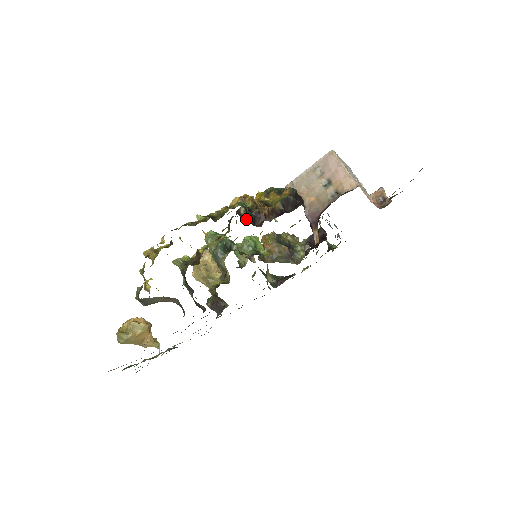
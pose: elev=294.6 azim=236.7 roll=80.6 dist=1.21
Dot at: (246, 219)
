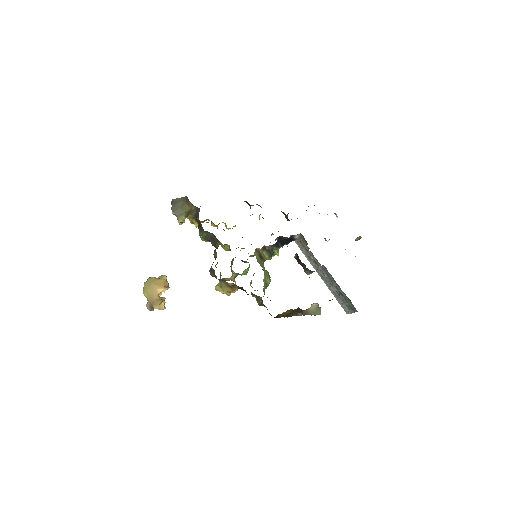
Dot at: (245, 201)
